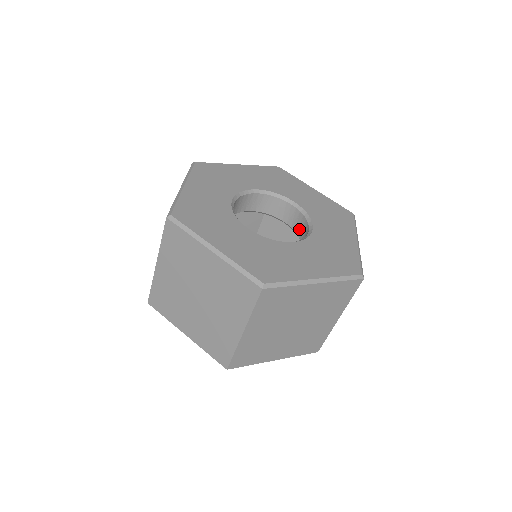
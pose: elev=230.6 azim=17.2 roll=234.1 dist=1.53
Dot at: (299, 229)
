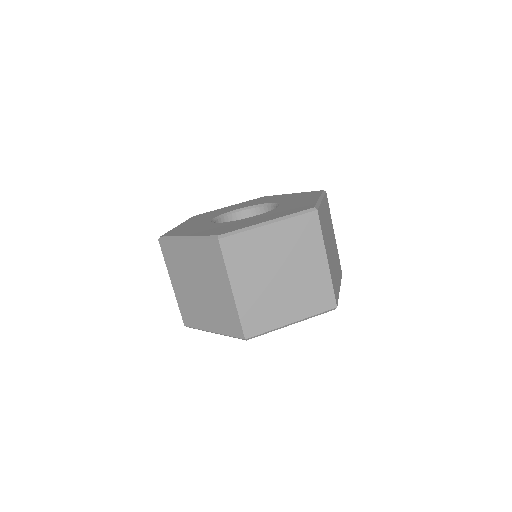
Dot at: occluded
